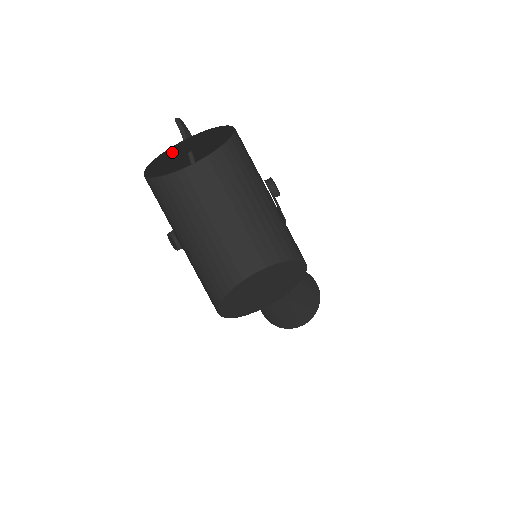
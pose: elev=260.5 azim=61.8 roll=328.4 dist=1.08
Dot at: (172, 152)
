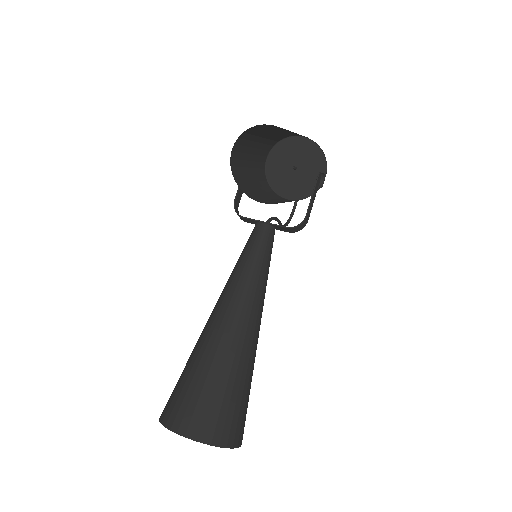
Dot at: (293, 147)
